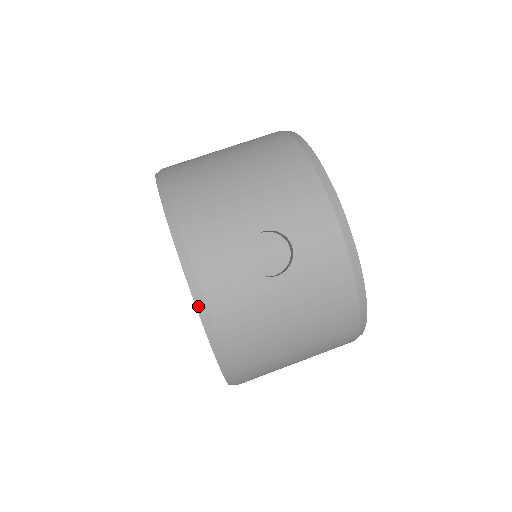
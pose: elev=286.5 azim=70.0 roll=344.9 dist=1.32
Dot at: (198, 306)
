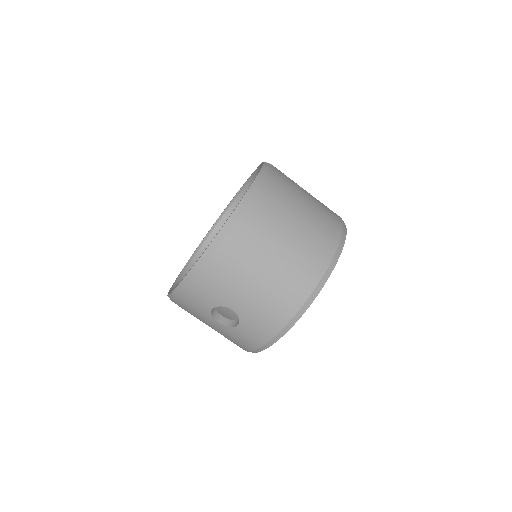
Dot at: (175, 291)
